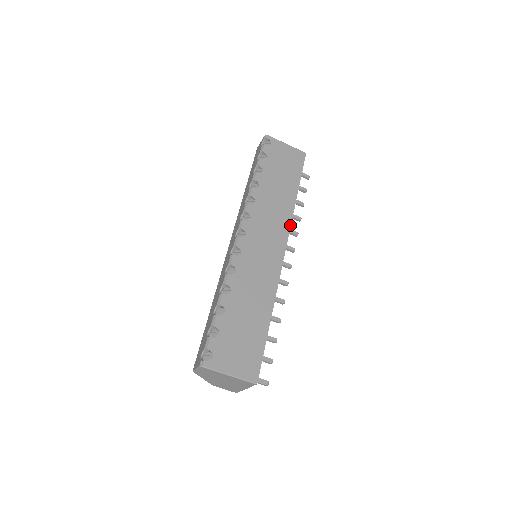
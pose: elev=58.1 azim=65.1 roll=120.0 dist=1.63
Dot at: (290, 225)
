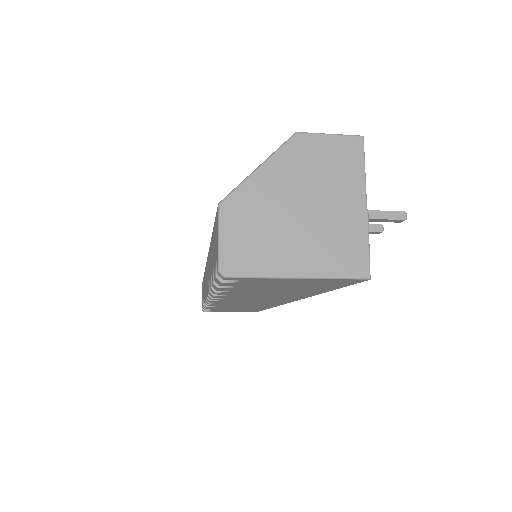
Dot at: occluded
